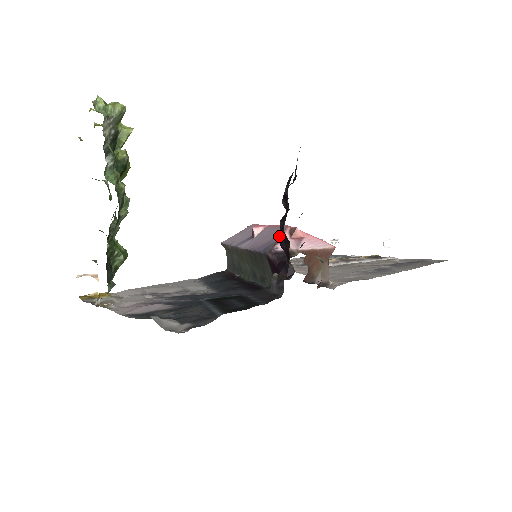
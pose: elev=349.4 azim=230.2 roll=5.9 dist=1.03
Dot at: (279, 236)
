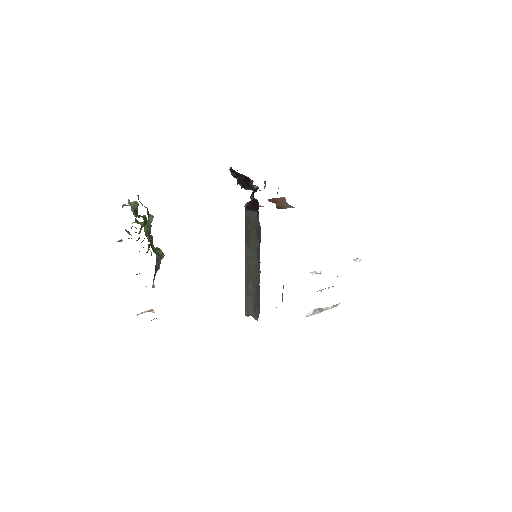
Dot at: occluded
